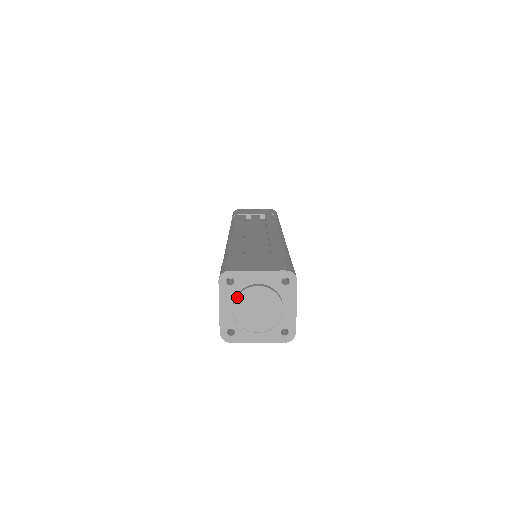
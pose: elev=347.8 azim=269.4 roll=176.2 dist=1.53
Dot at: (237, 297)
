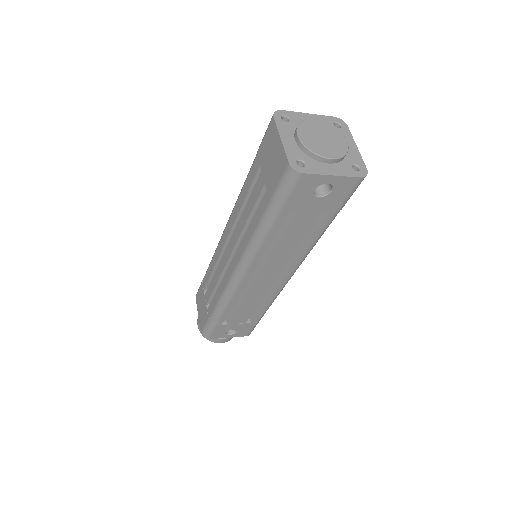
Dot at: (298, 125)
